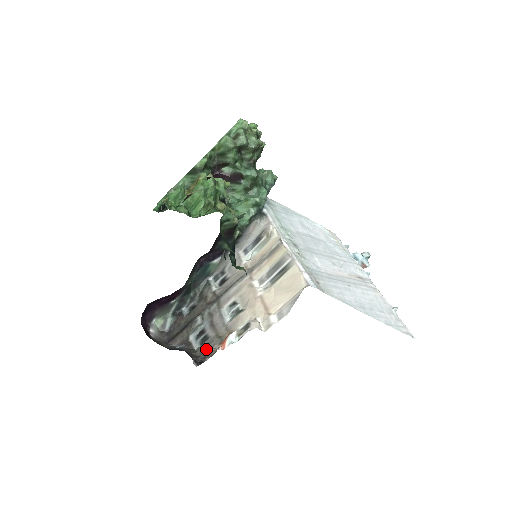
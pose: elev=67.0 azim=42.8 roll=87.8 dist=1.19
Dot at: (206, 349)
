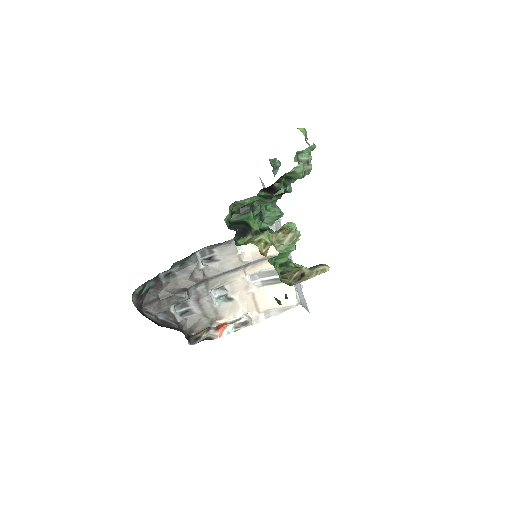
Dot at: (192, 325)
